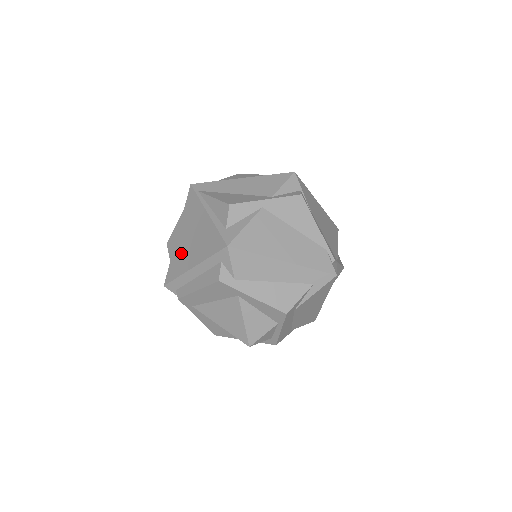
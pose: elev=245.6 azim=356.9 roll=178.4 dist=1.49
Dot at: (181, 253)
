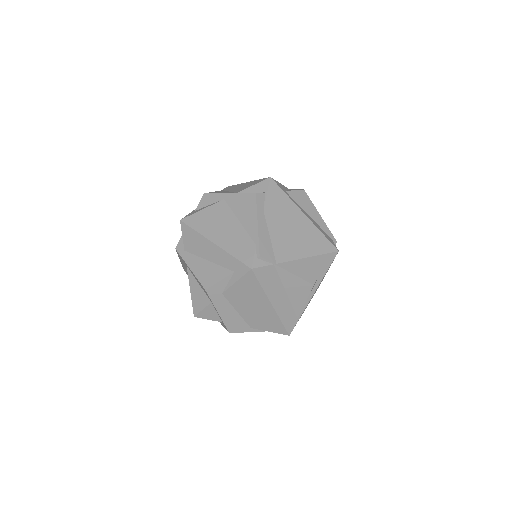
Dot at: occluded
